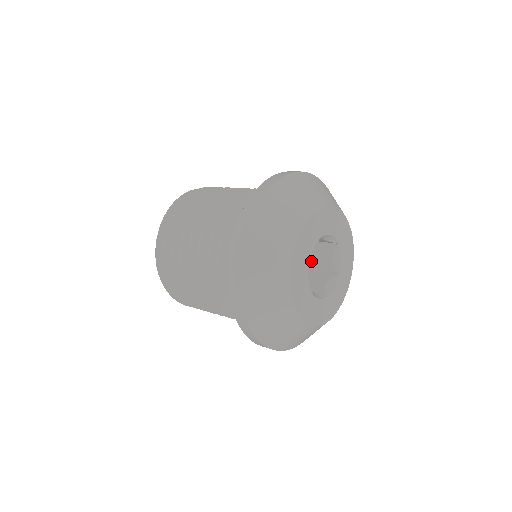
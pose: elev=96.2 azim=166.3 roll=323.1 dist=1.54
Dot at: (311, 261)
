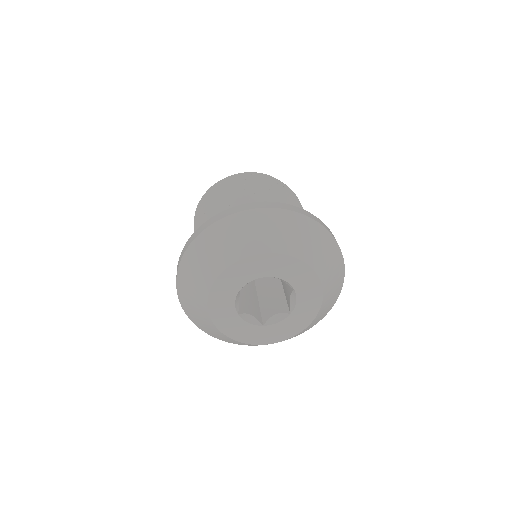
Dot at: (285, 288)
